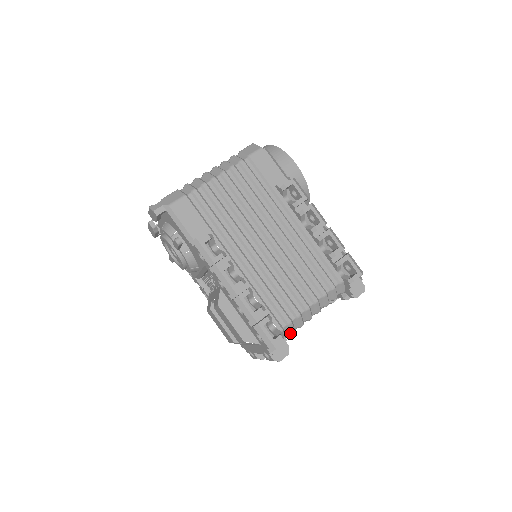
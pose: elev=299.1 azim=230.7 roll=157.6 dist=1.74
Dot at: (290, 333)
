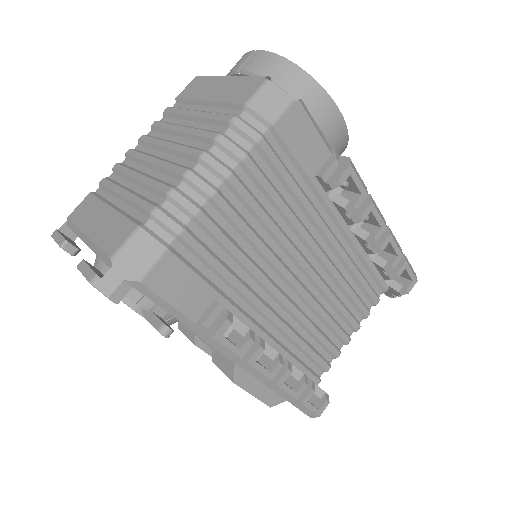
Dot at: occluded
